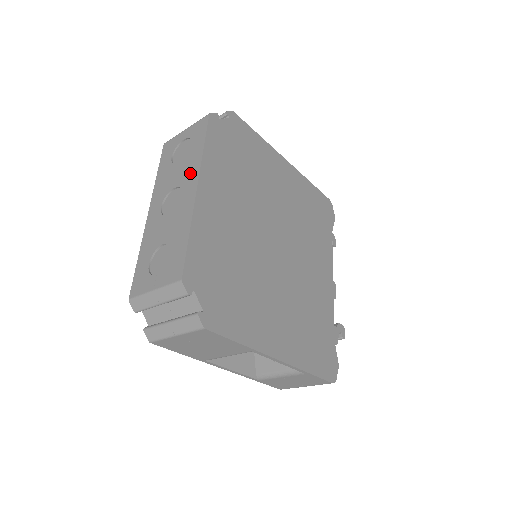
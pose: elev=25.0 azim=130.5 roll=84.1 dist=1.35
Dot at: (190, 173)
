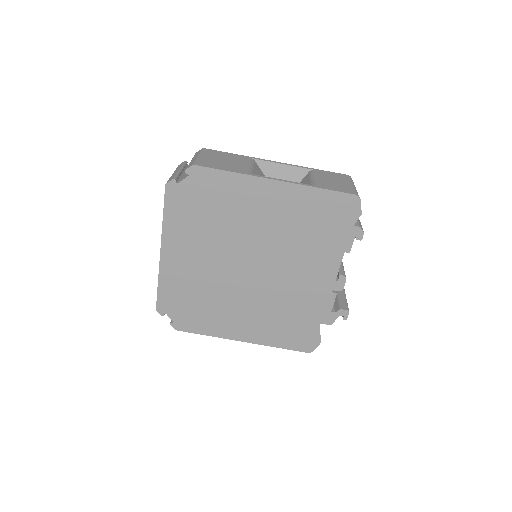
Dot at: occluded
